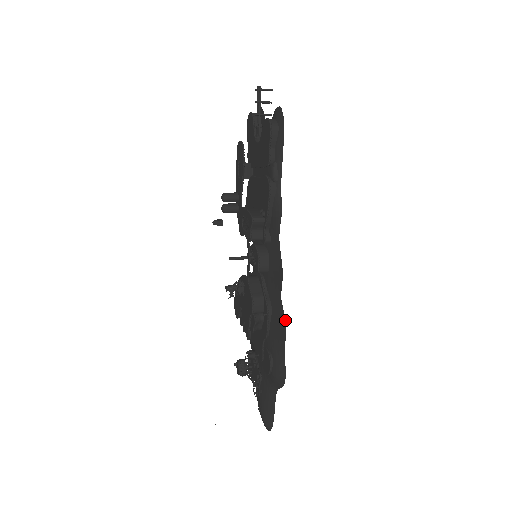
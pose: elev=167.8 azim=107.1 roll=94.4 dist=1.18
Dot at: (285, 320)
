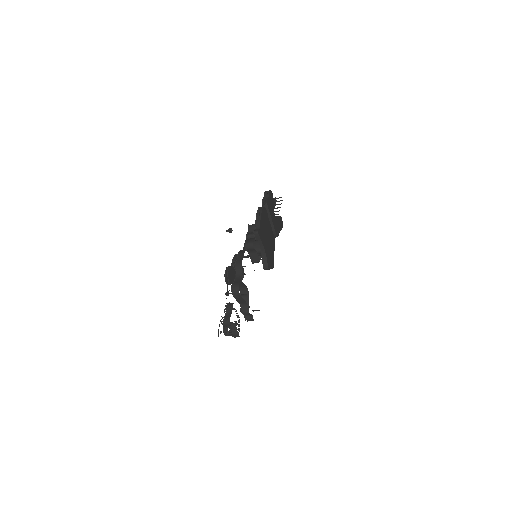
Dot at: occluded
